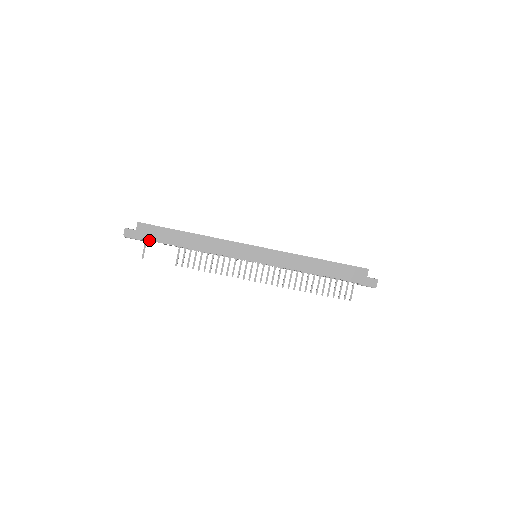
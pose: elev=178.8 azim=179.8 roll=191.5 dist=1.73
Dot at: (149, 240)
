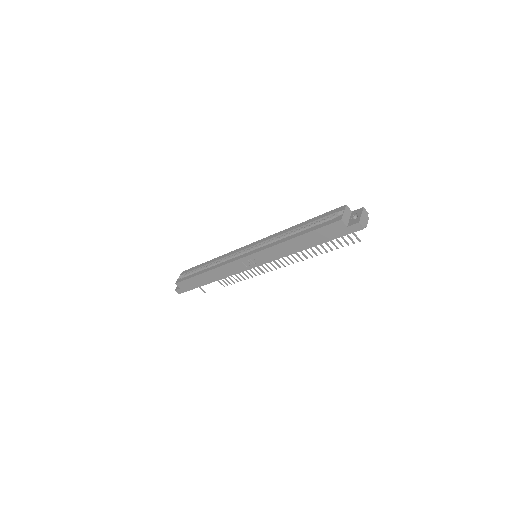
Dot at: (192, 289)
